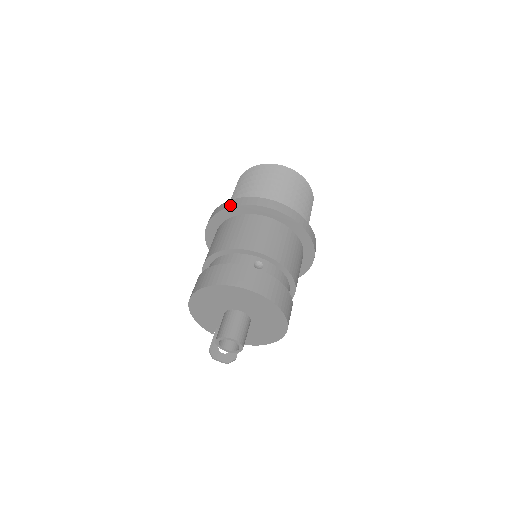
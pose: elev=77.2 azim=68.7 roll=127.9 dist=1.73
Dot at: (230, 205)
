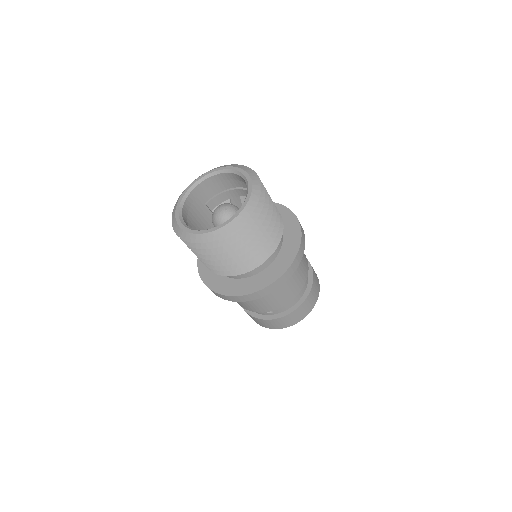
Dot at: occluded
